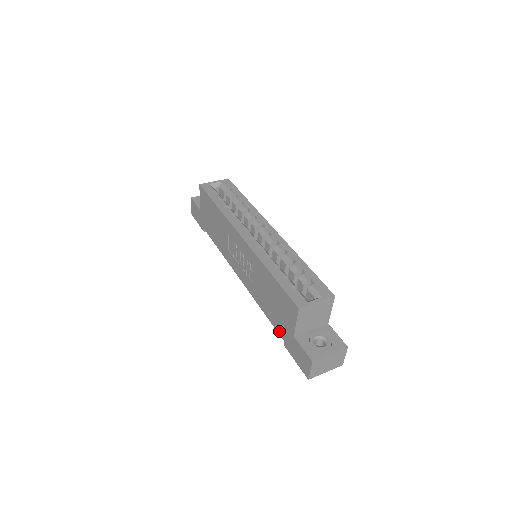
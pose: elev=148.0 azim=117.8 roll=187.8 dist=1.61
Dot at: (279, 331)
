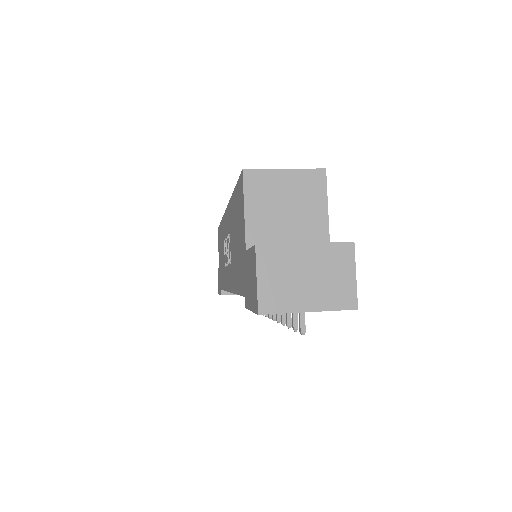
Dot at: (241, 287)
